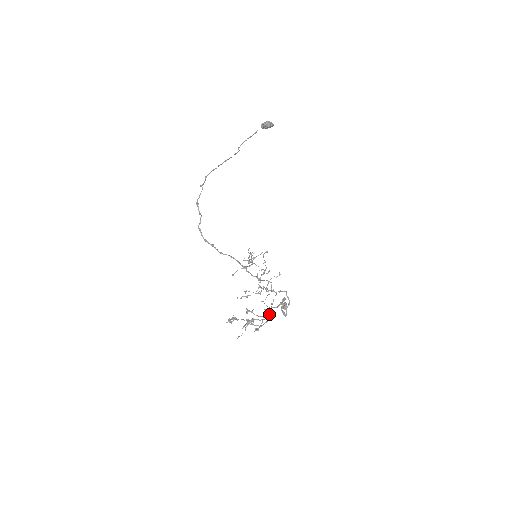
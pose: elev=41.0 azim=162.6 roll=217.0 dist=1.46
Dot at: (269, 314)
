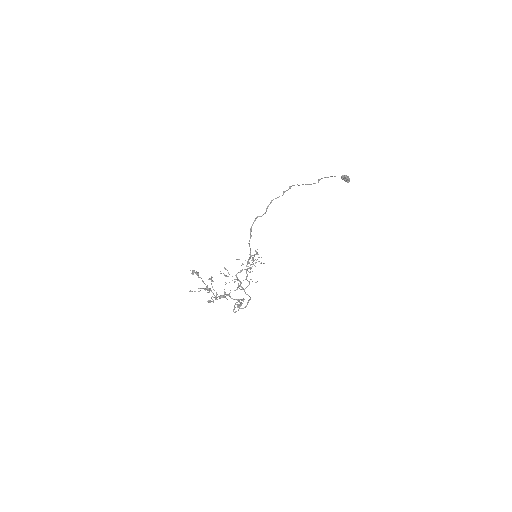
Dot at: occluded
